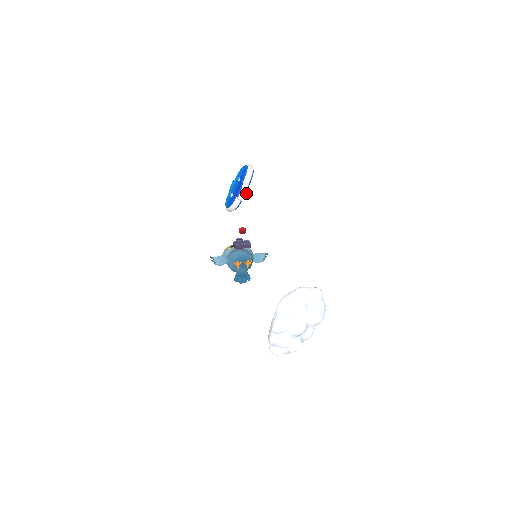
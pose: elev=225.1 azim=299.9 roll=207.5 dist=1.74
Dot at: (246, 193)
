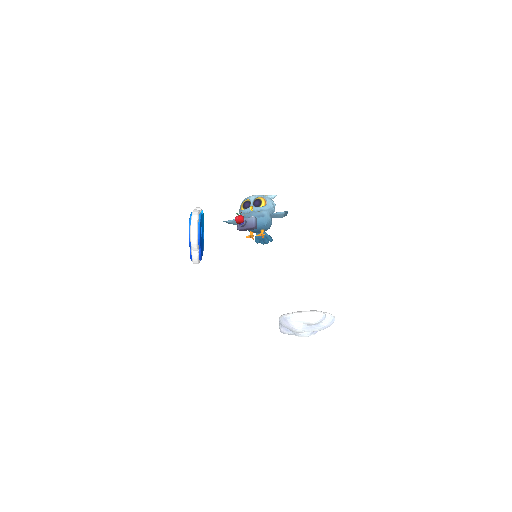
Dot at: (199, 258)
